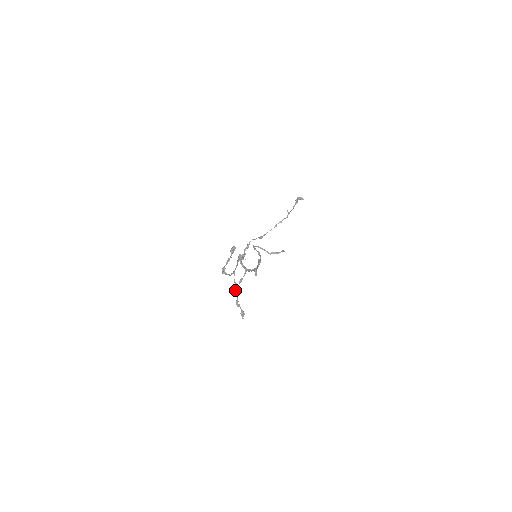
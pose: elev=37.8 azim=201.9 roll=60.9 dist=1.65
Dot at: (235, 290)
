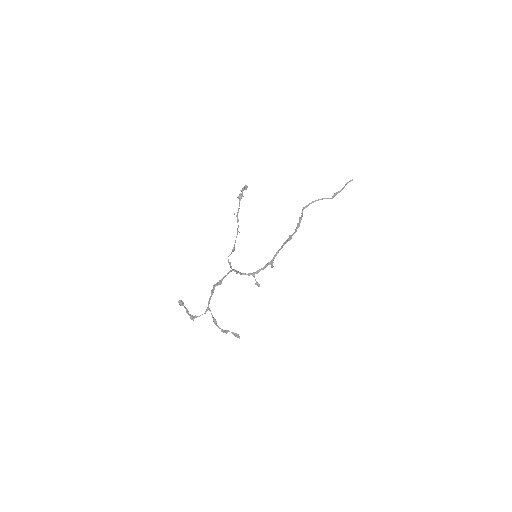
Dot at: (214, 323)
